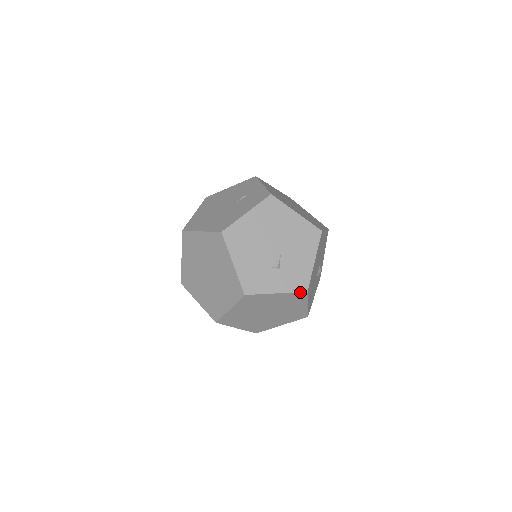
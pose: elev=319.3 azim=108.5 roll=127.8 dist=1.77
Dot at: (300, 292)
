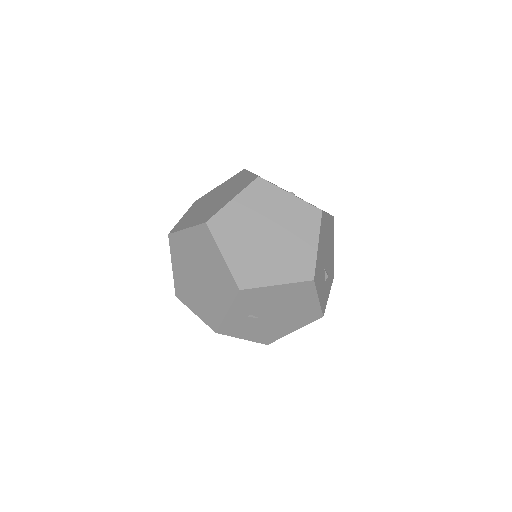
Dot at: (314, 207)
